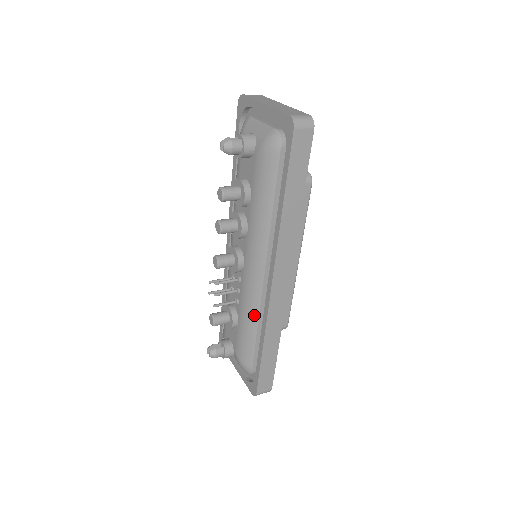
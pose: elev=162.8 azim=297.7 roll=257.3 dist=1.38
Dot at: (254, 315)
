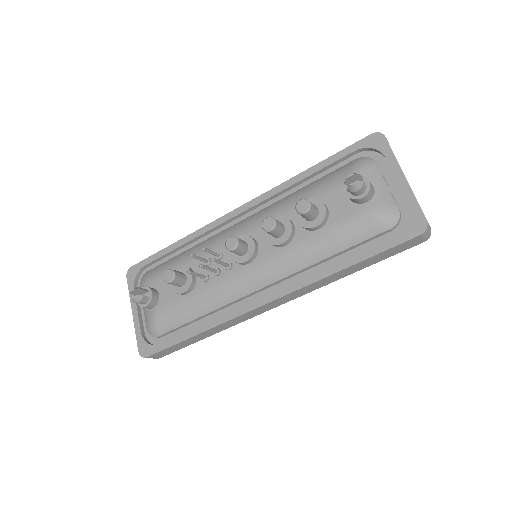
Dot at: (215, 304)
